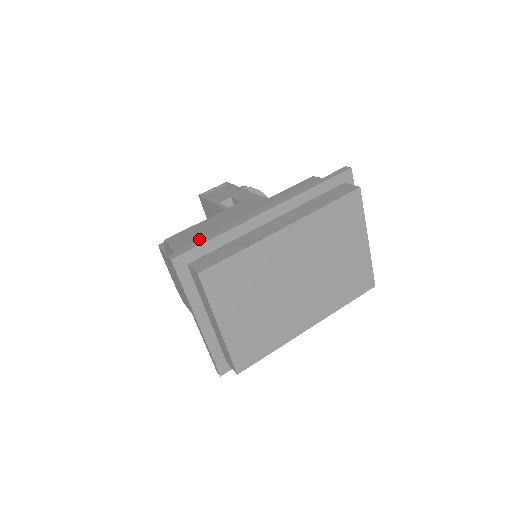
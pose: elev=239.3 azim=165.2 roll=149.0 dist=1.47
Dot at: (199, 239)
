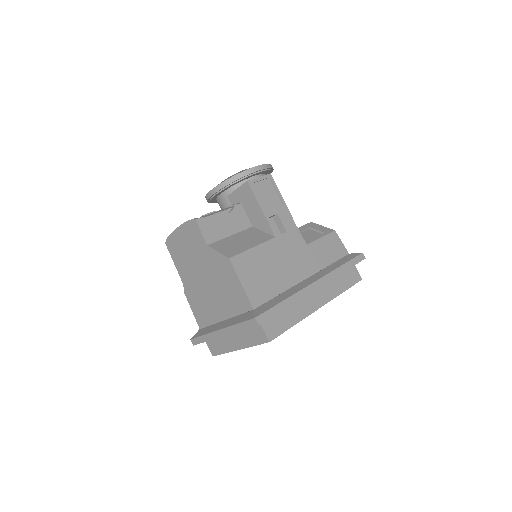
Dot at: (263, 282)
